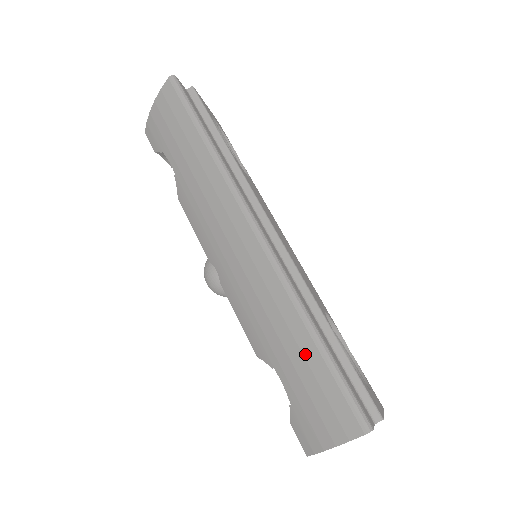
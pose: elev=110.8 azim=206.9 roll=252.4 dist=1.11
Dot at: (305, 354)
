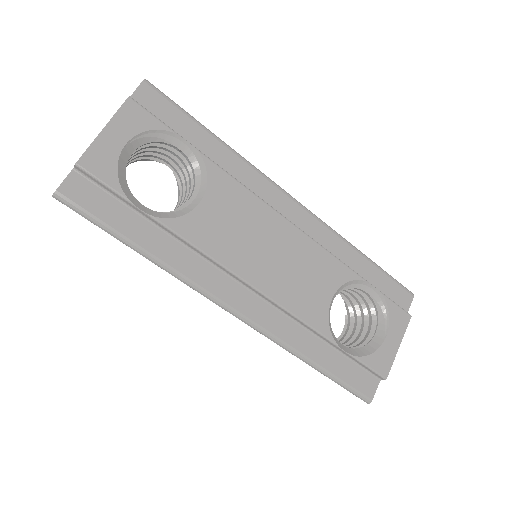
Dot at: occluded
